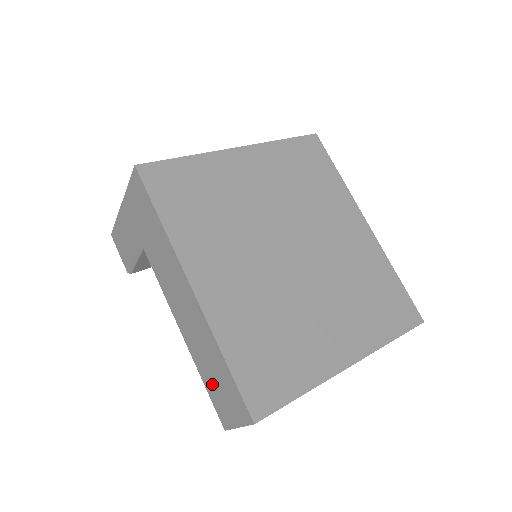
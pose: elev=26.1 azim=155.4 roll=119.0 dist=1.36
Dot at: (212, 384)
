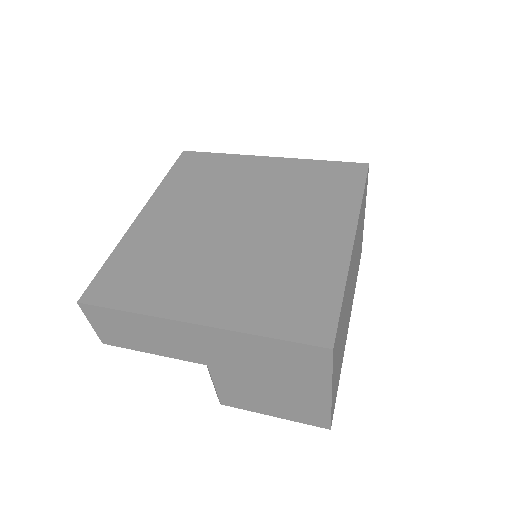
Dot at: occluded
